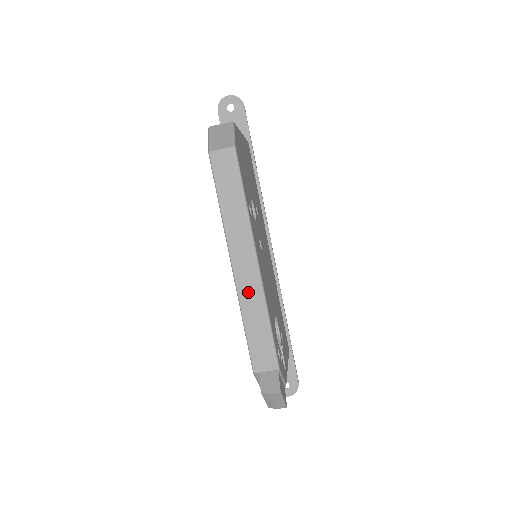
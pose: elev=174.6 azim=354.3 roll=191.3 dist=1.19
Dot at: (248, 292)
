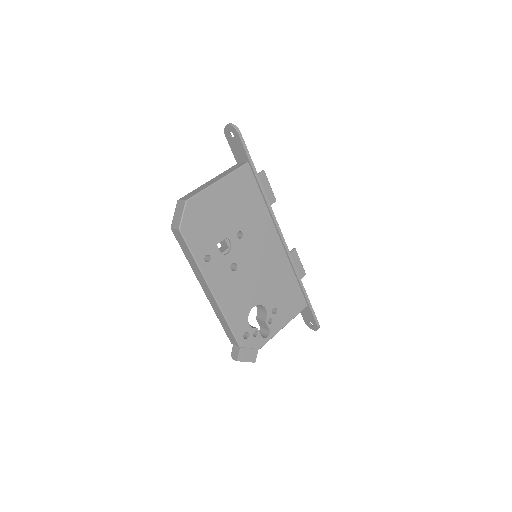
Dot at: (214, 306)
